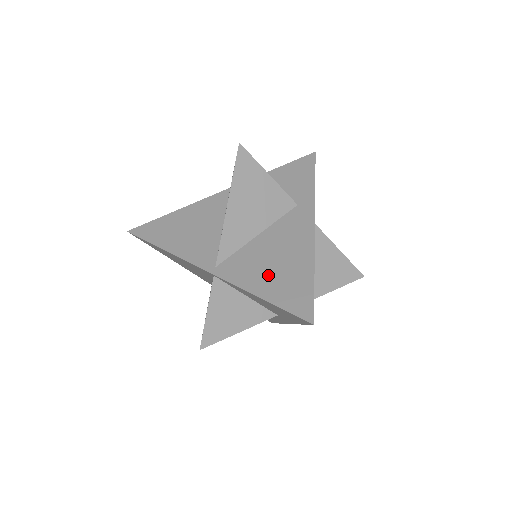
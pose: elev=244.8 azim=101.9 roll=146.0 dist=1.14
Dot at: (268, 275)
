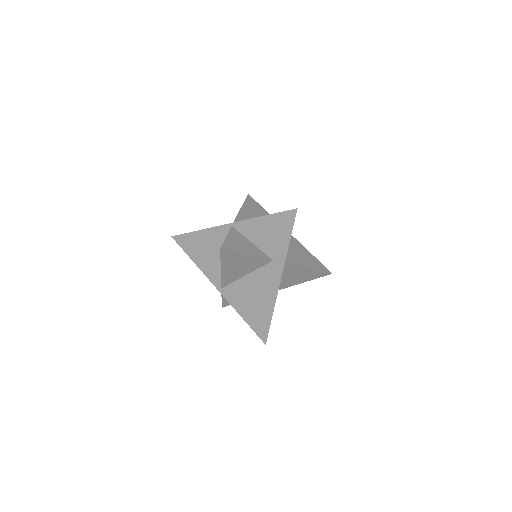
Dot at: occluded
